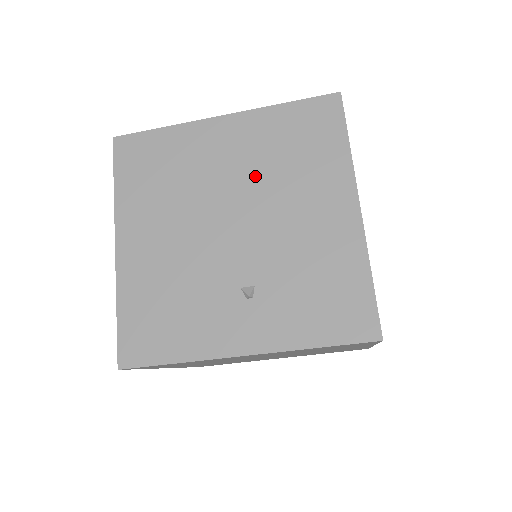
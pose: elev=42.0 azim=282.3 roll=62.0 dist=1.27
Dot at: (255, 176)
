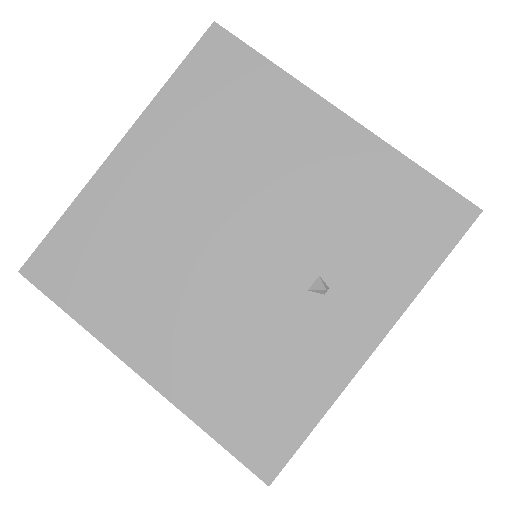
Dot at: (212, 174)
